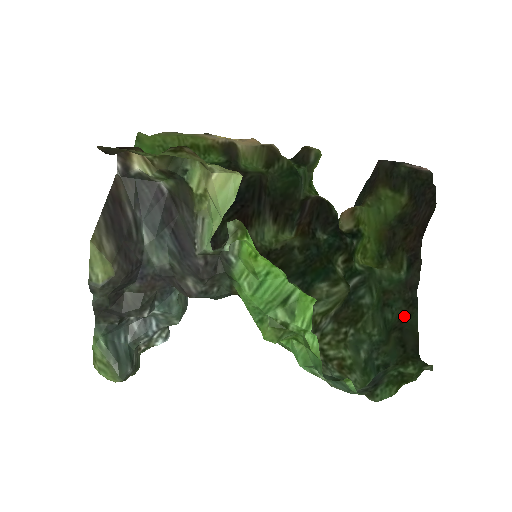
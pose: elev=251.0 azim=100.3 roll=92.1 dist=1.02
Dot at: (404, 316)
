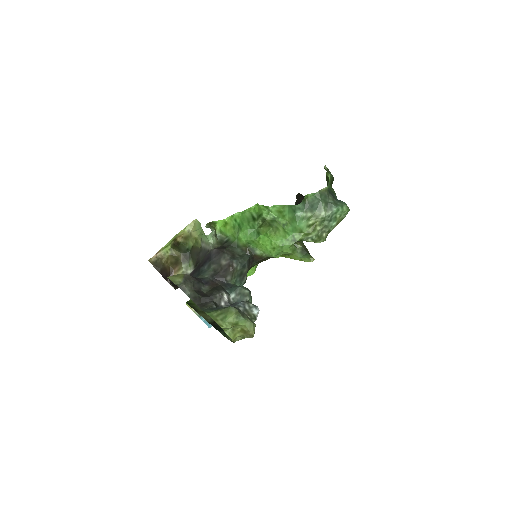
Dot at: occluded
